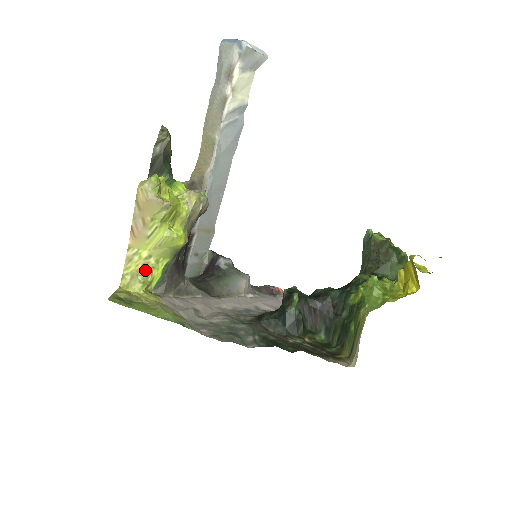
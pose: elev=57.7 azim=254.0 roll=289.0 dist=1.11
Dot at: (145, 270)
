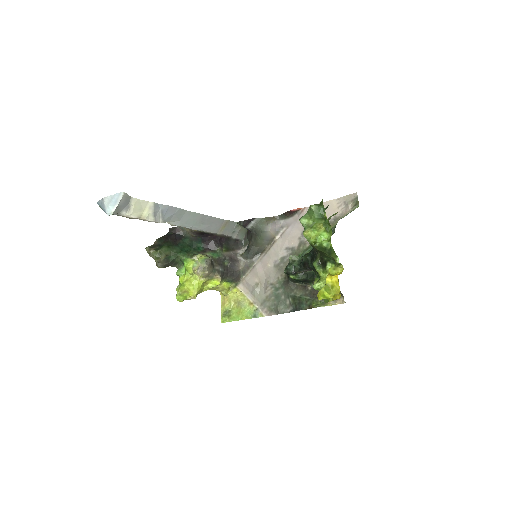
Dot at: (220, 289)
